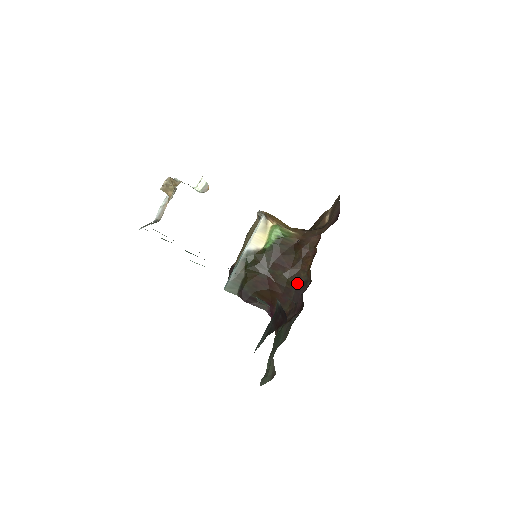
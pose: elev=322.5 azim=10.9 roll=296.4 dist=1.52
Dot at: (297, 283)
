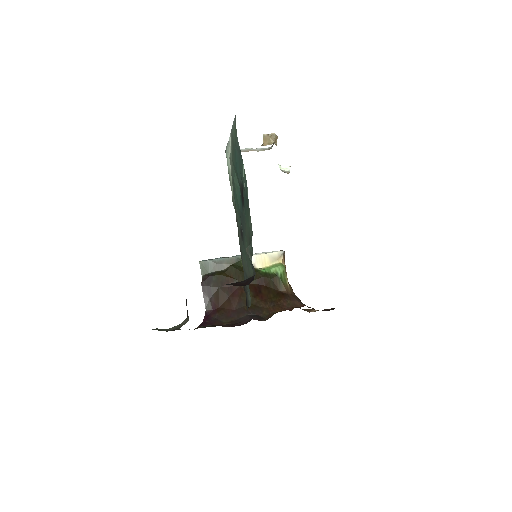
Dot at: (255, 313)
